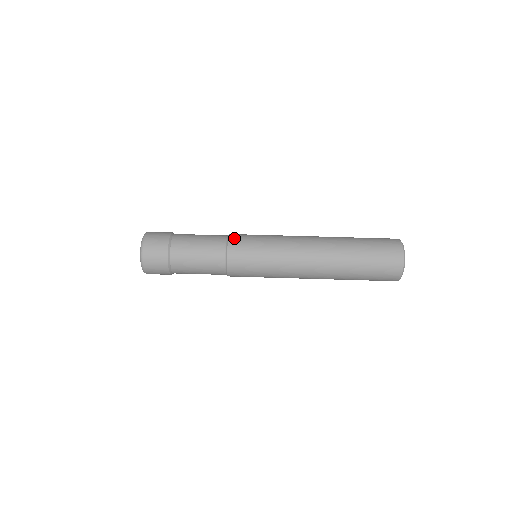
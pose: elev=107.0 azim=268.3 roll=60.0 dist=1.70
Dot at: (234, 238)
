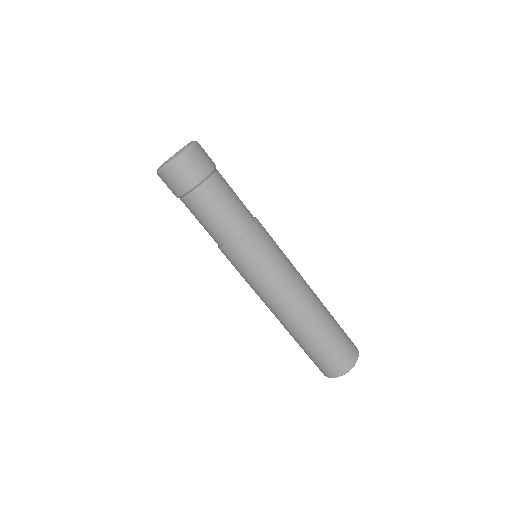
Dot at: (257, 232)
